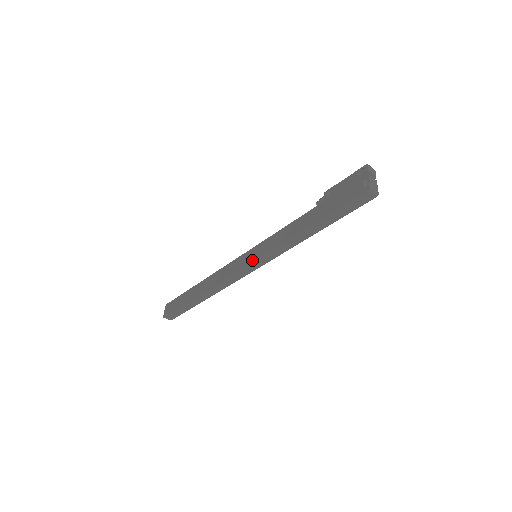
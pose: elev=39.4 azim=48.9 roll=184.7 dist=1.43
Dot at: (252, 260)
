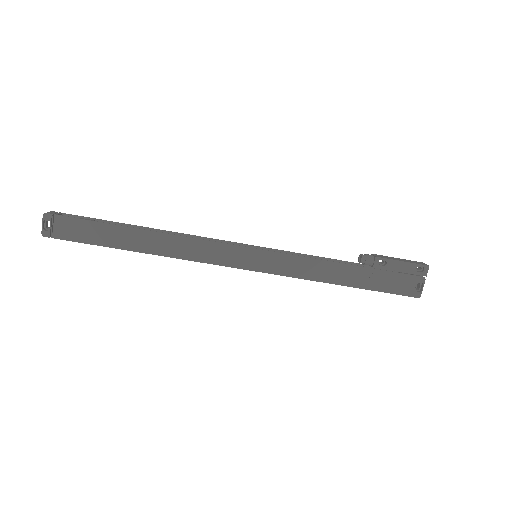
Dot at: (256, 268)
